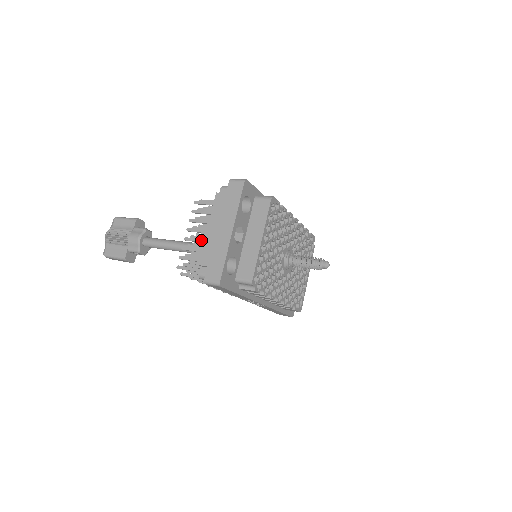
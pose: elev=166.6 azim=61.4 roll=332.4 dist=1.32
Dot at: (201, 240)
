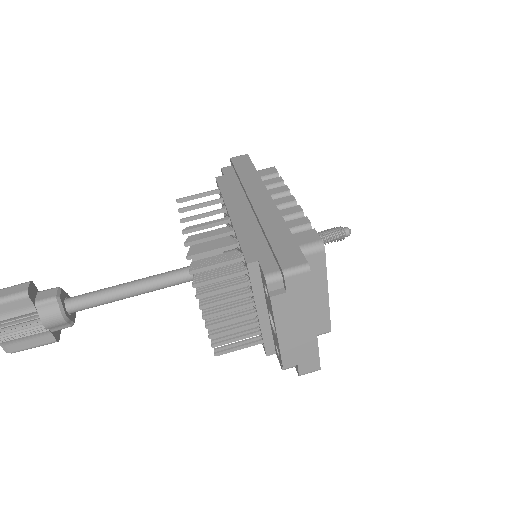
Dot at: (234, 320)
